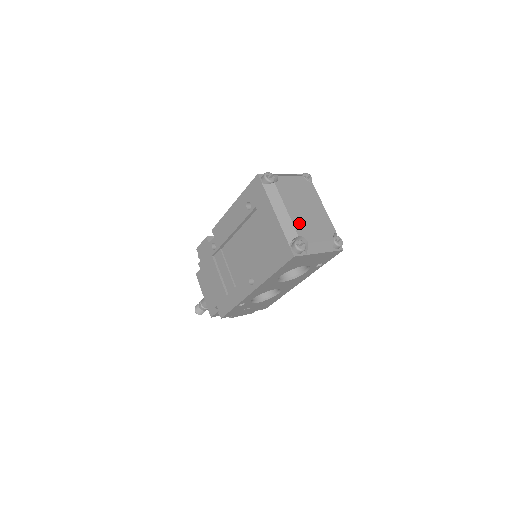
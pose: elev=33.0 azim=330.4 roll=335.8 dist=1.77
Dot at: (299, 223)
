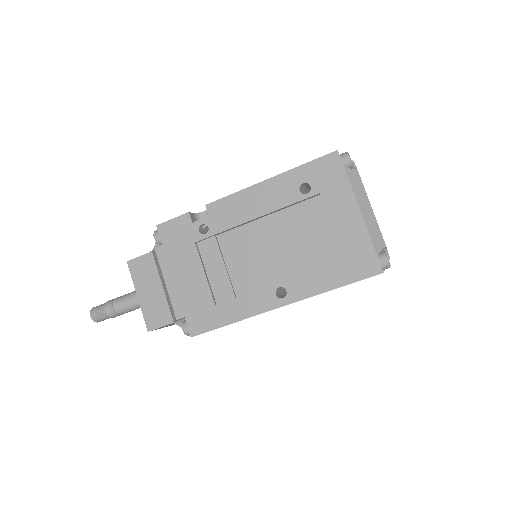
Dot at: occluded
